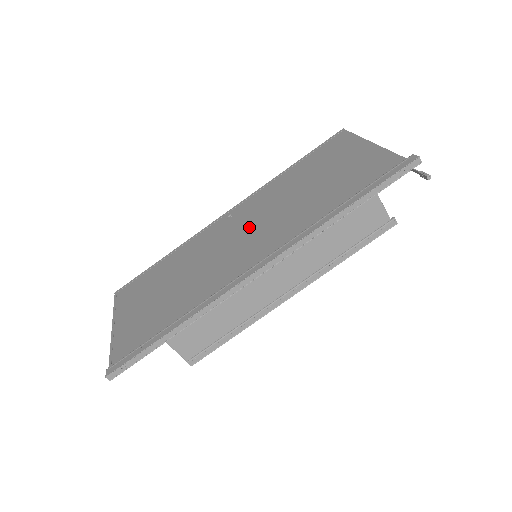
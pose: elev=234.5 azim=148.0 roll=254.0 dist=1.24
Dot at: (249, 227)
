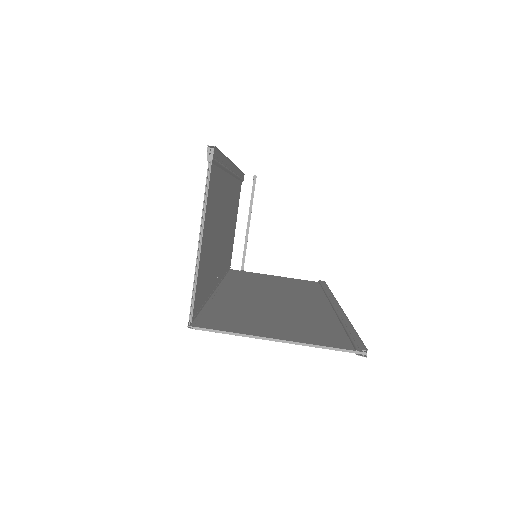
Dot at: occluded
